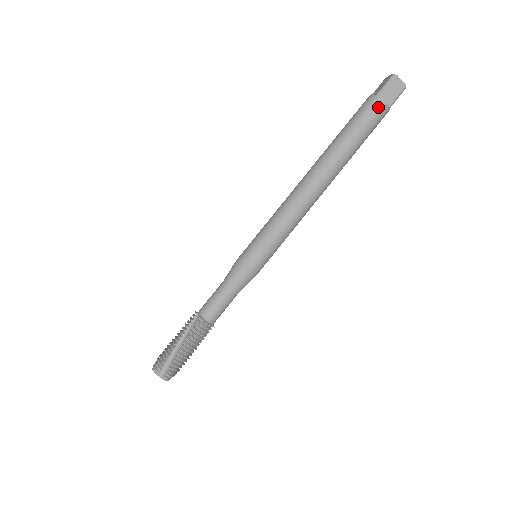
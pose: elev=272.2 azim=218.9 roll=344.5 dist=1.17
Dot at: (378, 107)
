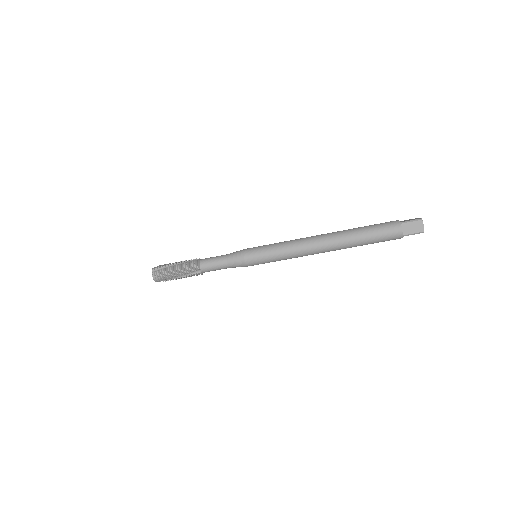
Dot at: occluded
